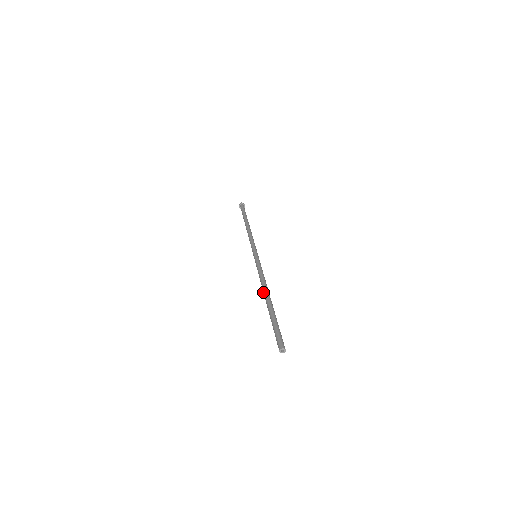
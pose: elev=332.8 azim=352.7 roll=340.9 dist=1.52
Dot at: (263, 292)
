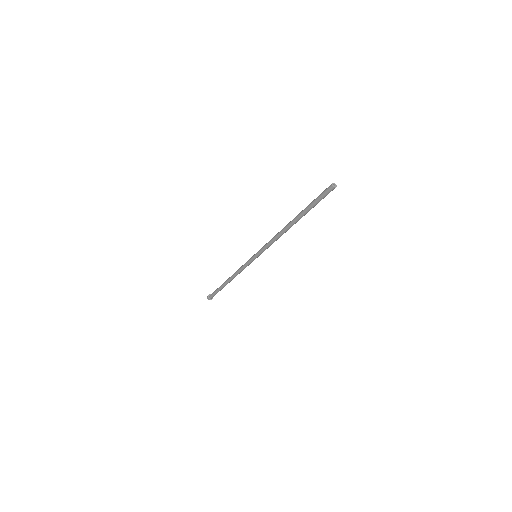
Dot at: (285, 229)
